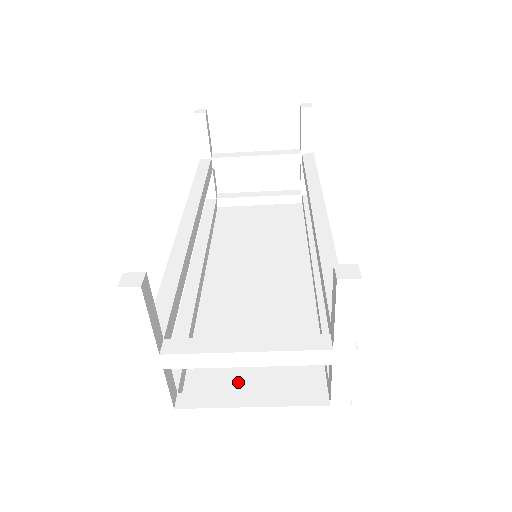
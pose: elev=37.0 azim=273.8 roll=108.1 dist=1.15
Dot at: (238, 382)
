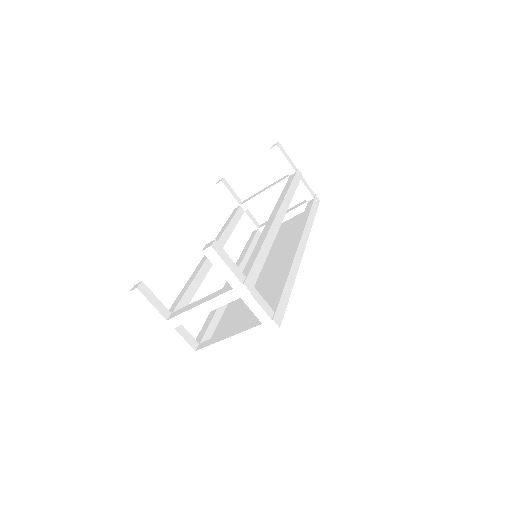
Dot at: occluded
